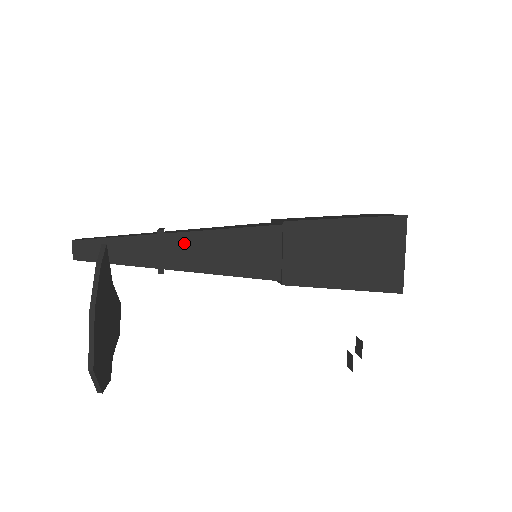
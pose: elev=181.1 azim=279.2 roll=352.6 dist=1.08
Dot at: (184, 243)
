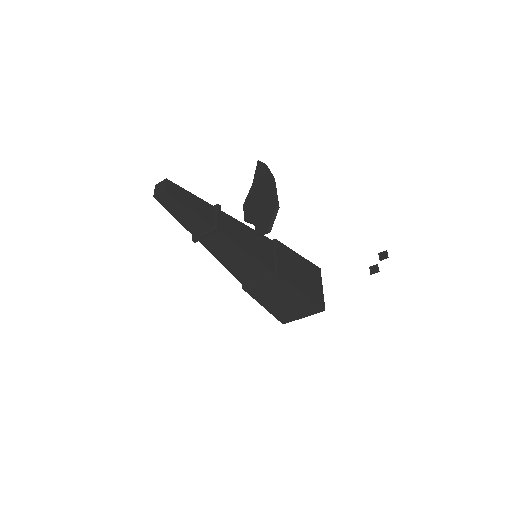
Dot at: (229, 221)
